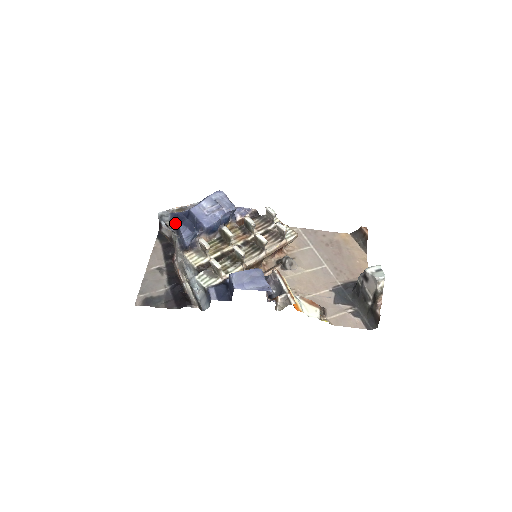
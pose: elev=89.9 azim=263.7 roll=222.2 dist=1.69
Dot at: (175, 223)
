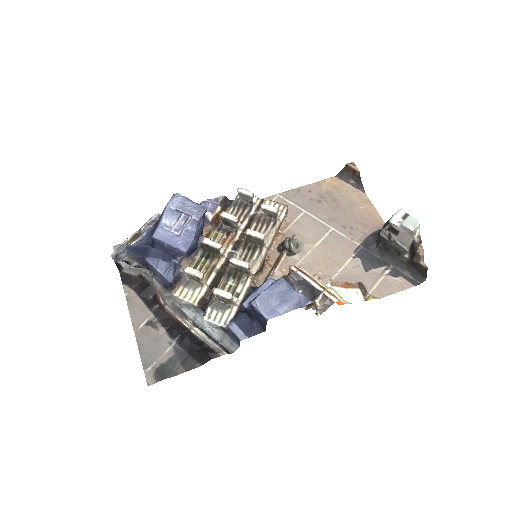
Dot at: (137, 257)
